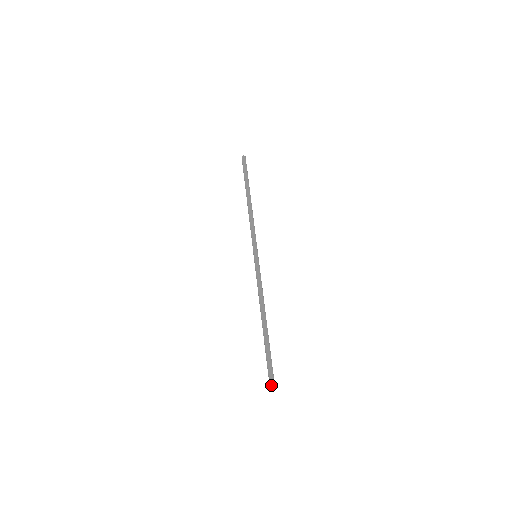
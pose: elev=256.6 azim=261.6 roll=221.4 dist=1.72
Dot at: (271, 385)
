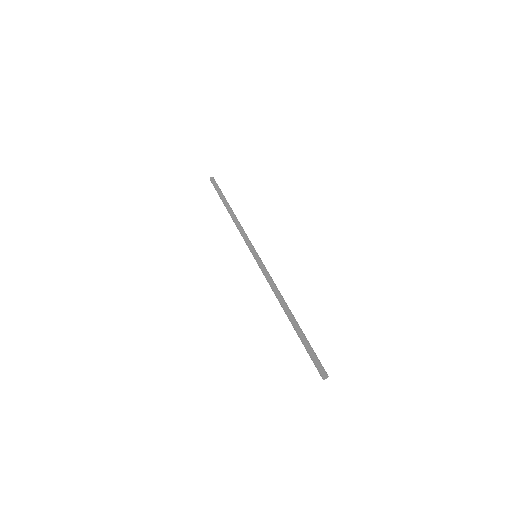
Dot at: (322, 376)
